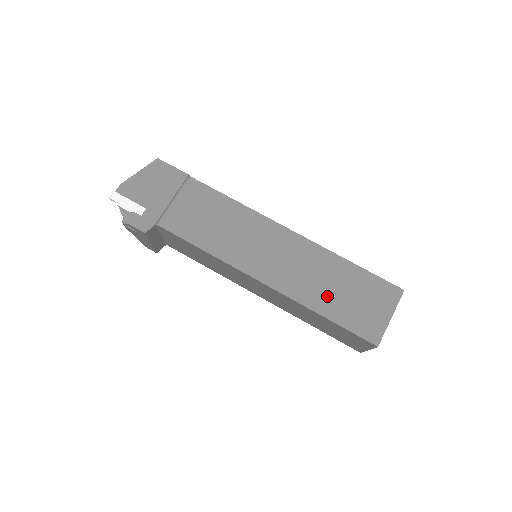
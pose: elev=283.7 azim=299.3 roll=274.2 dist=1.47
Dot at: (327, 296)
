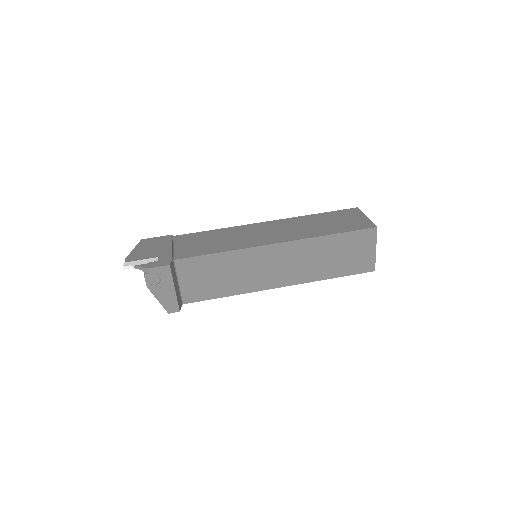
Dot at: (322, 228)
